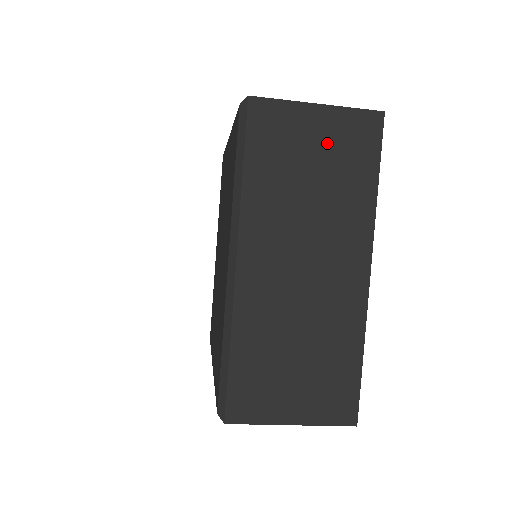
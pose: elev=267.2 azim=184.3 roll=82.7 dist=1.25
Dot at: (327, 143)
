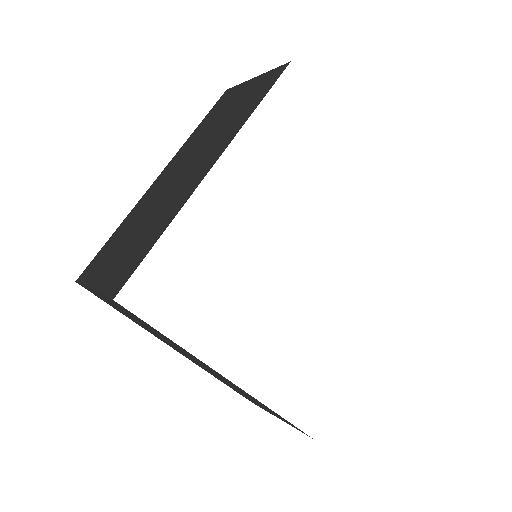
Dot at: (245, 95)
